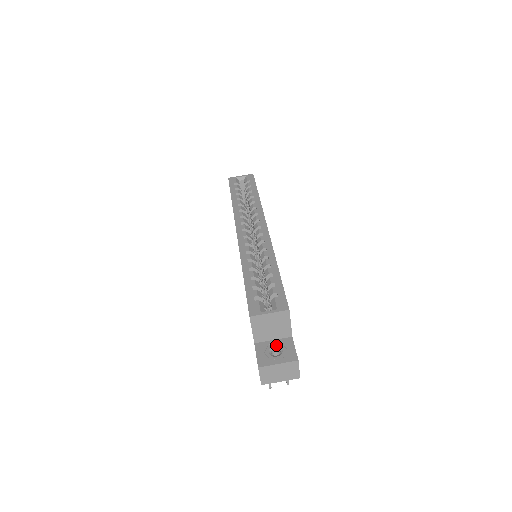
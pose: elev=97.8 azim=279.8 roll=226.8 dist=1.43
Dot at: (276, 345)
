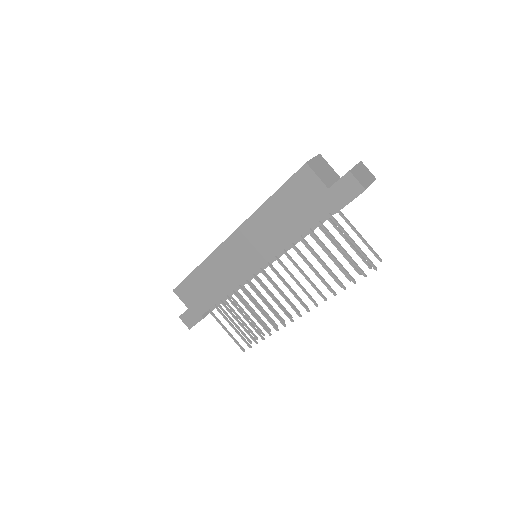
Dot at: occluded
